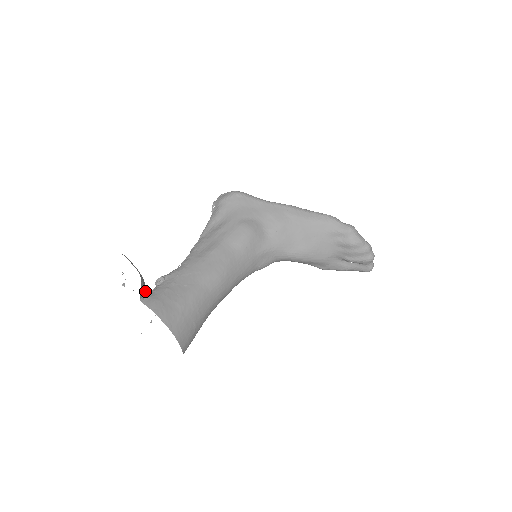
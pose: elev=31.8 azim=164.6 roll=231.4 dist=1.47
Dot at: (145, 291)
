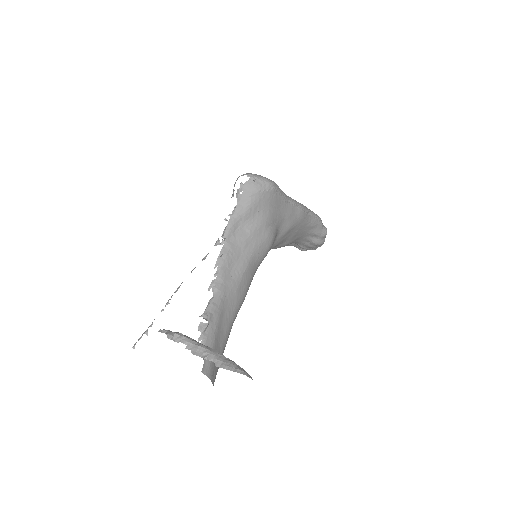
Dot at: occluded
